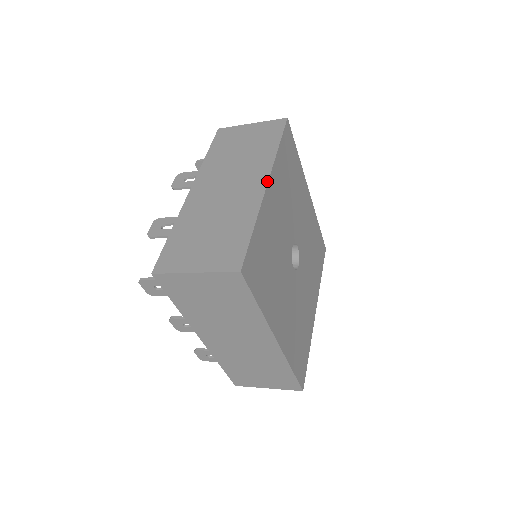
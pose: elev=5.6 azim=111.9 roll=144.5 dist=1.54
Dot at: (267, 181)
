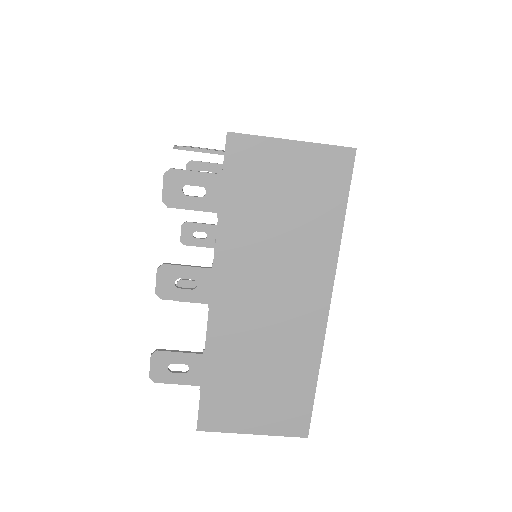
Dot at: occluded
